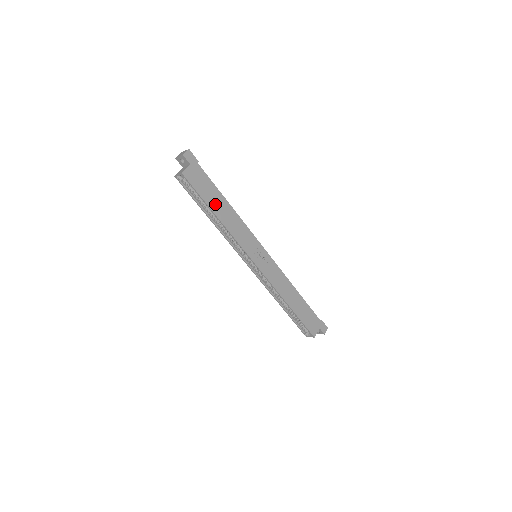
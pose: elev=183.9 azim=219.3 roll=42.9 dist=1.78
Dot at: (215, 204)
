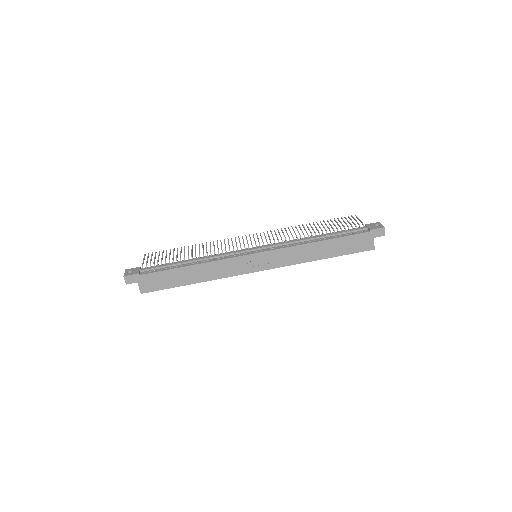
Dot at: (183, 279)
